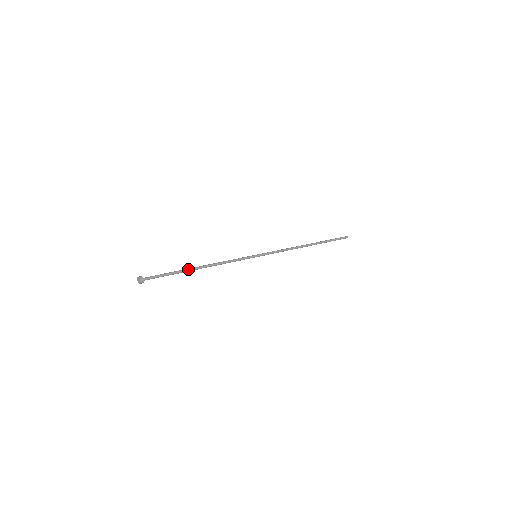
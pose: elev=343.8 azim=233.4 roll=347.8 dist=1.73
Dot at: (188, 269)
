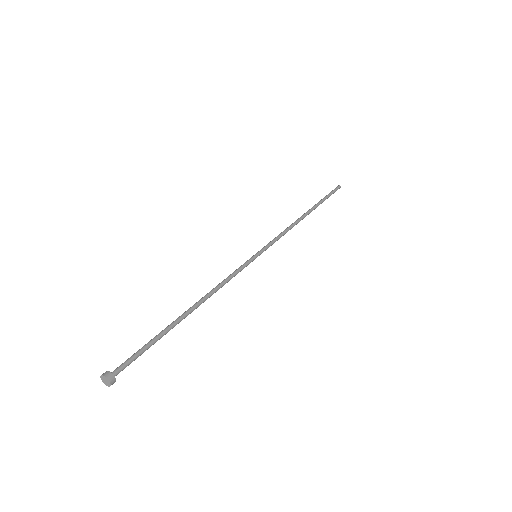
Dot at: (175, 320)
